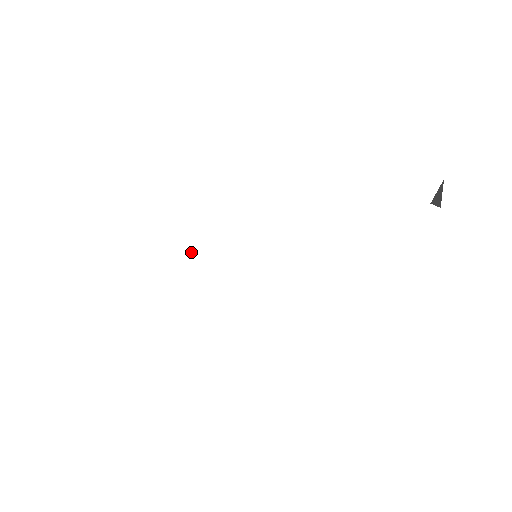
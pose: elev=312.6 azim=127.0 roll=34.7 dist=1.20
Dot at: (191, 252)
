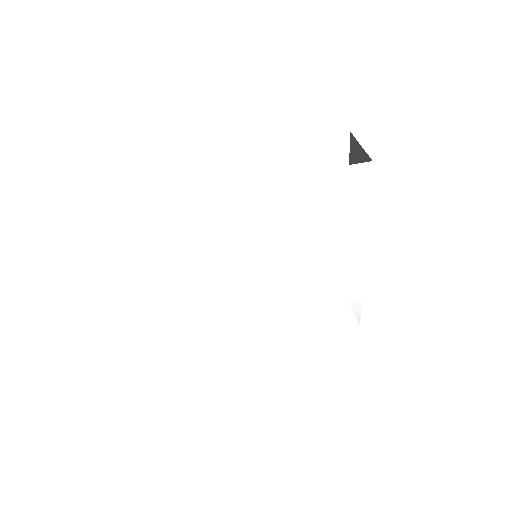
Dot at: (226, 299)
